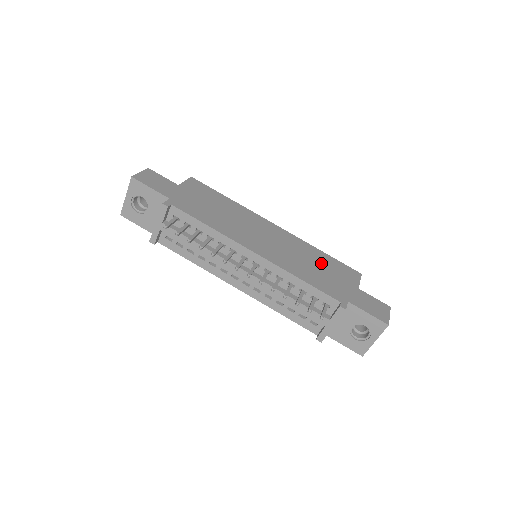
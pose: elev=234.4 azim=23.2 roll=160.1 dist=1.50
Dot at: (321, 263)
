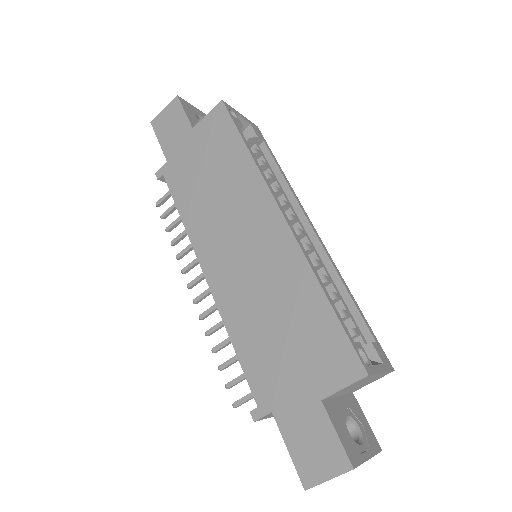
Dot at: (296, 322)
